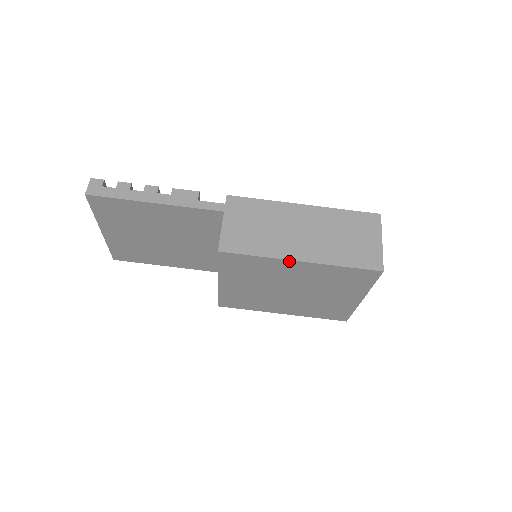
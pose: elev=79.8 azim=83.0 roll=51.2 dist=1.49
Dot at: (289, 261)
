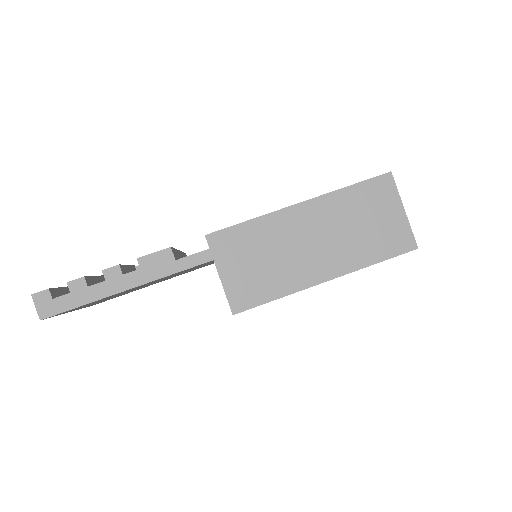
Dot at: occluded
